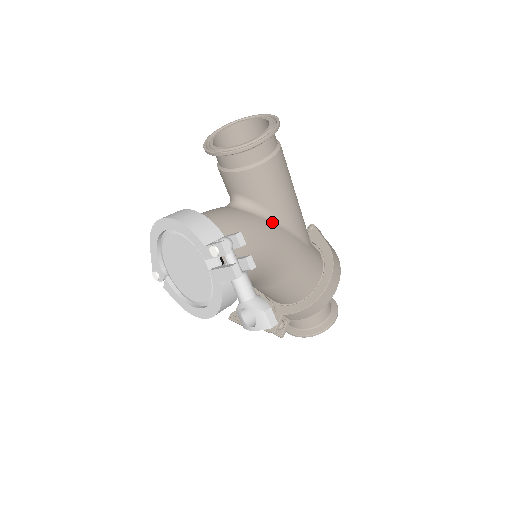
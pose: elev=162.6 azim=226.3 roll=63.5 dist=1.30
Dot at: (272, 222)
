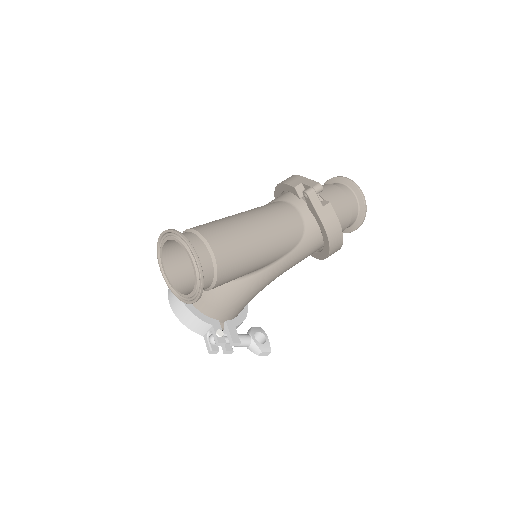
Dot at: (248, 277)
